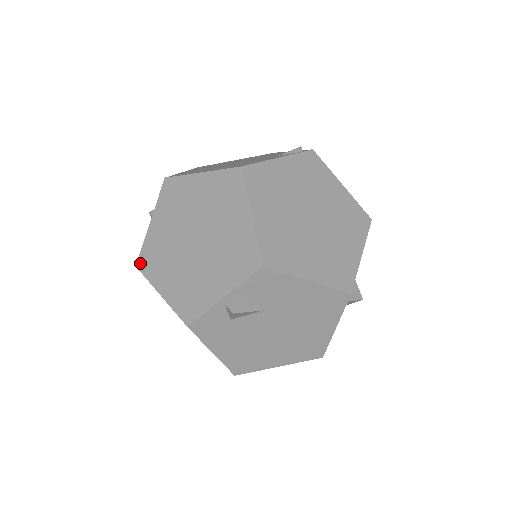
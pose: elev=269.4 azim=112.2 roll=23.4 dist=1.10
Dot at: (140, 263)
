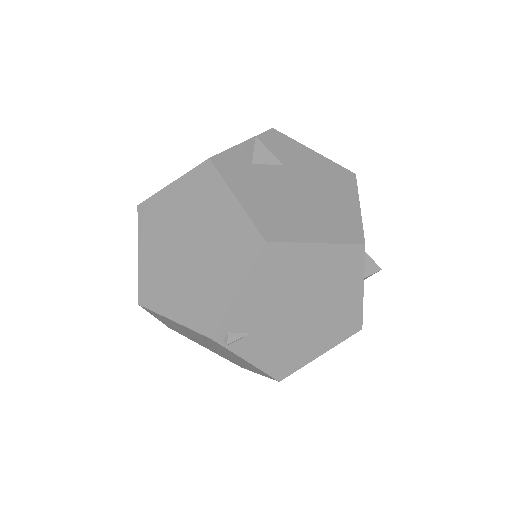
Dot at: (144, 202)
